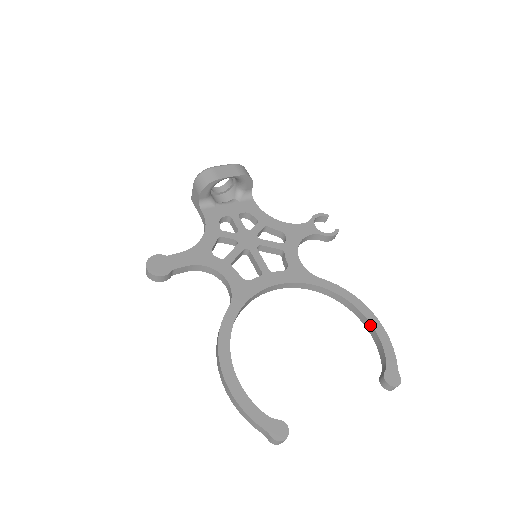
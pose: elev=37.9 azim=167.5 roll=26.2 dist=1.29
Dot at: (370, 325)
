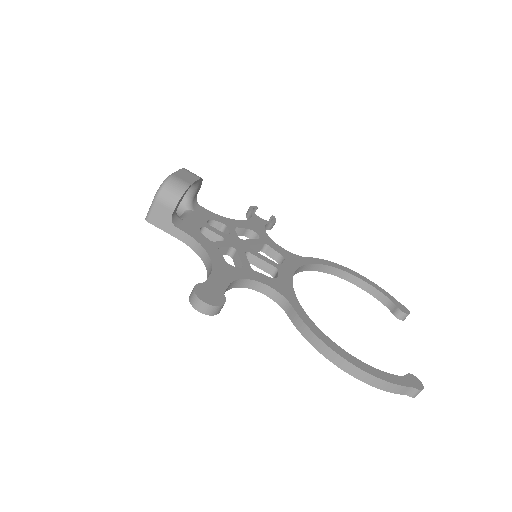
Dot at: (359, 280)
